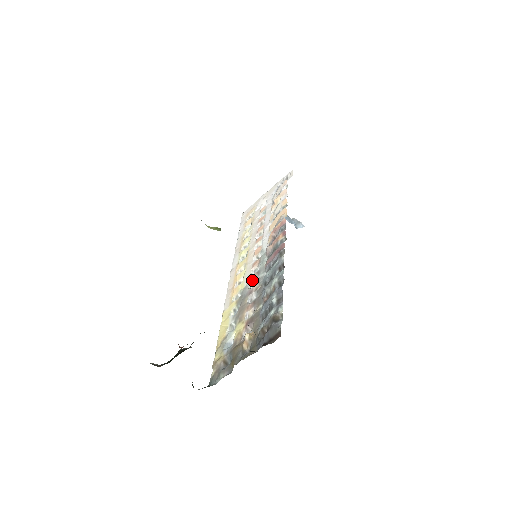
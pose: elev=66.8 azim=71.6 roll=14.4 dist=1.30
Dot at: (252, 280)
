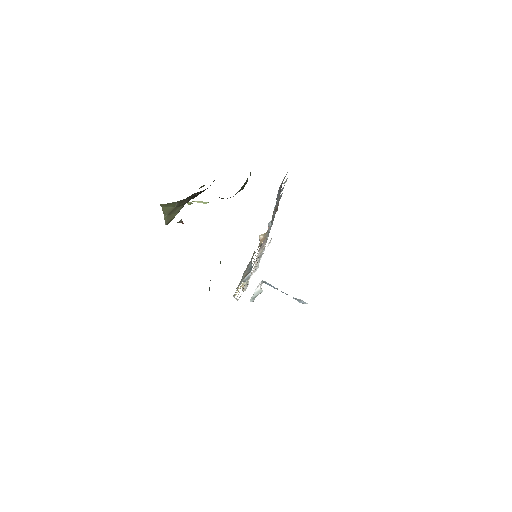
Dot at: occluded
